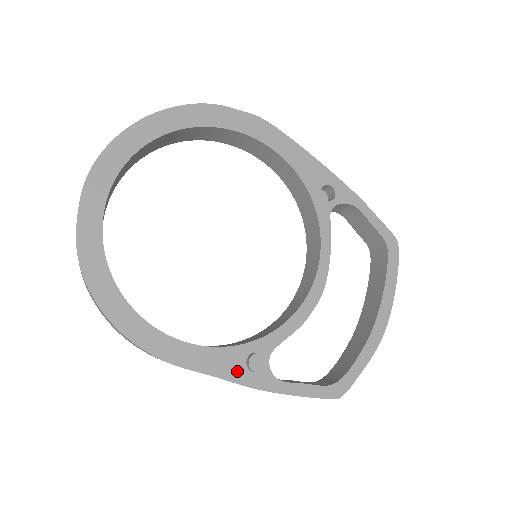
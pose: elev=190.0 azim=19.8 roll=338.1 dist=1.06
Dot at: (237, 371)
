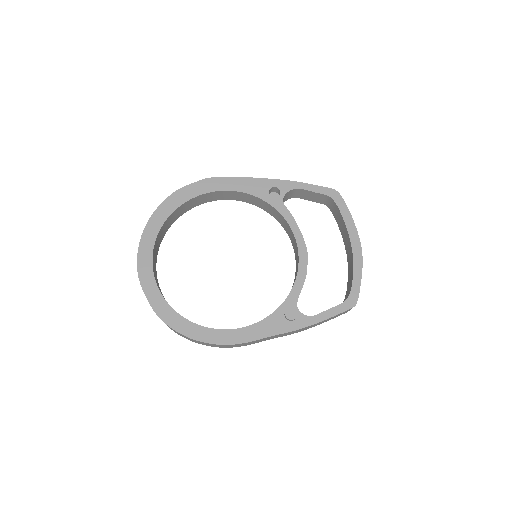
Dot at: (283, 326)
